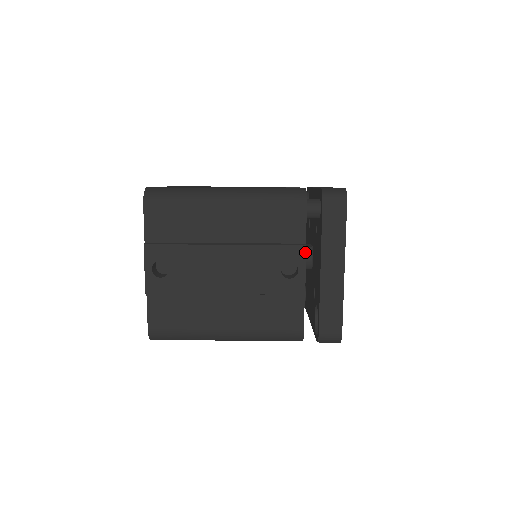
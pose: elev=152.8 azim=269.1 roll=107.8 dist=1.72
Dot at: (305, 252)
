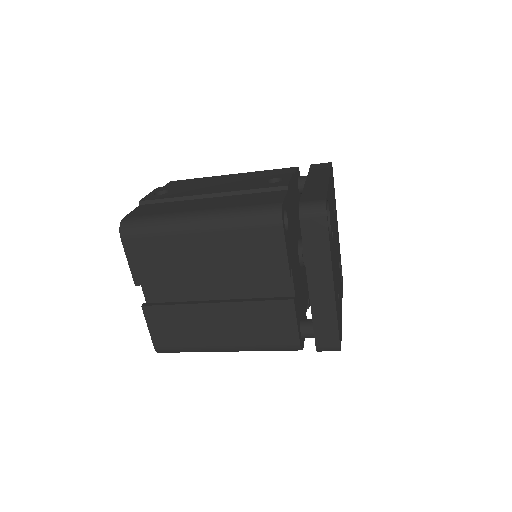
Dot at: (292, 174)
